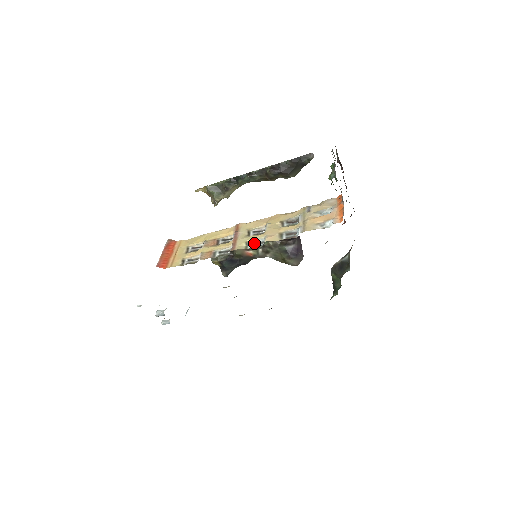
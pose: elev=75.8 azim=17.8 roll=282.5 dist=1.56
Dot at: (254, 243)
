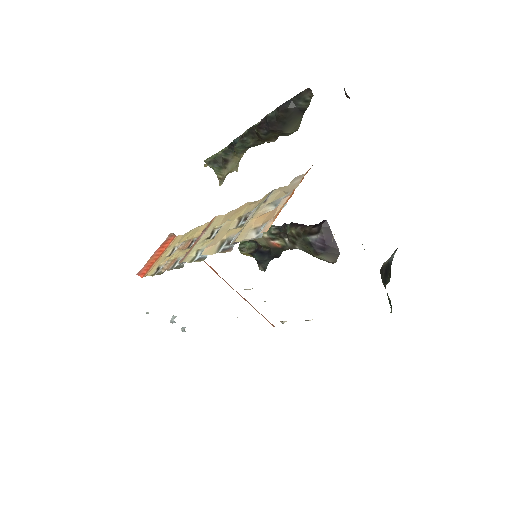
Dot at: occluded
